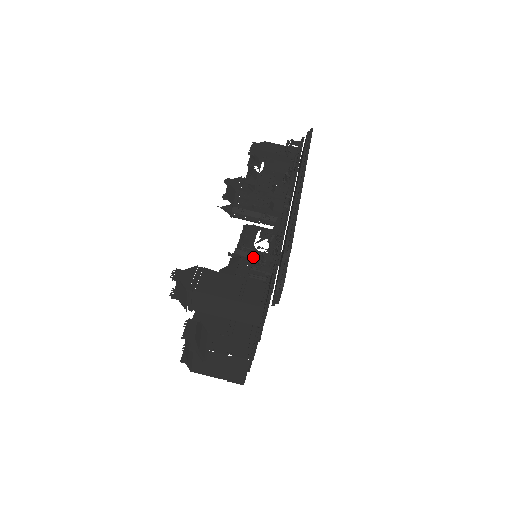
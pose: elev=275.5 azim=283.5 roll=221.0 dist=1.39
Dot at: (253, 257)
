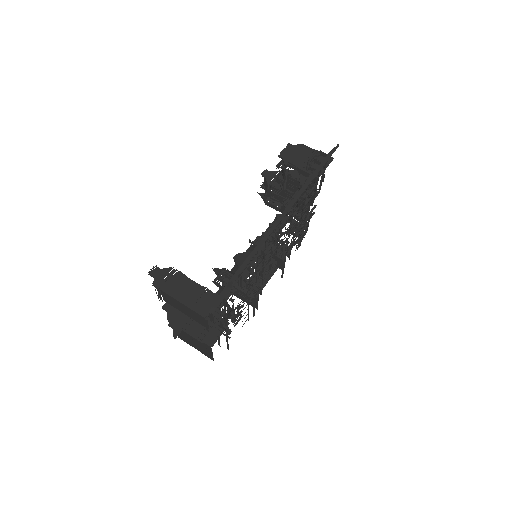
Dot at: occluded
